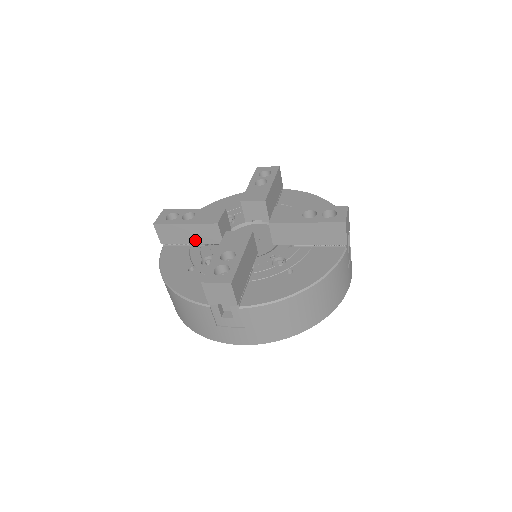
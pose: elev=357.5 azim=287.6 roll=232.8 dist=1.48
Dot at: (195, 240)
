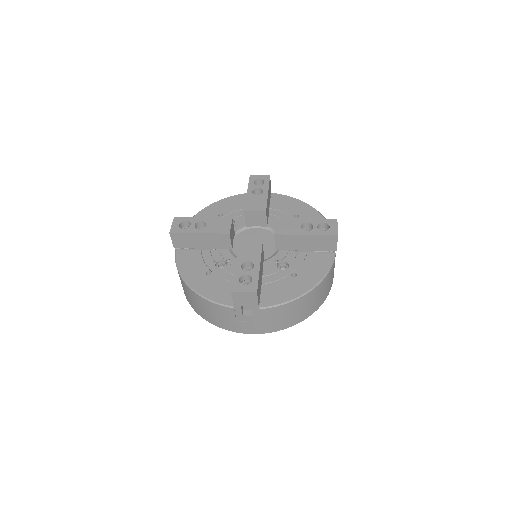
Dot at: (206, 245)
